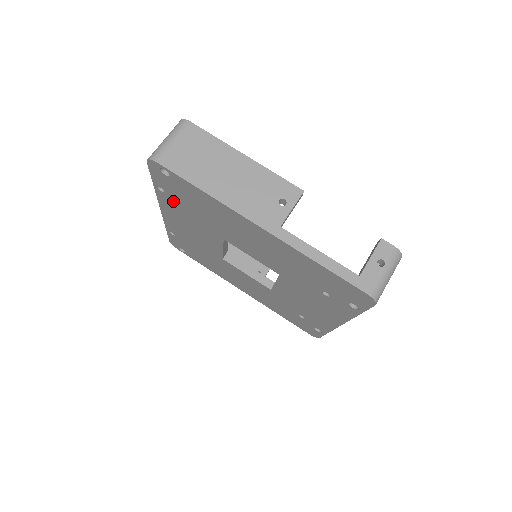
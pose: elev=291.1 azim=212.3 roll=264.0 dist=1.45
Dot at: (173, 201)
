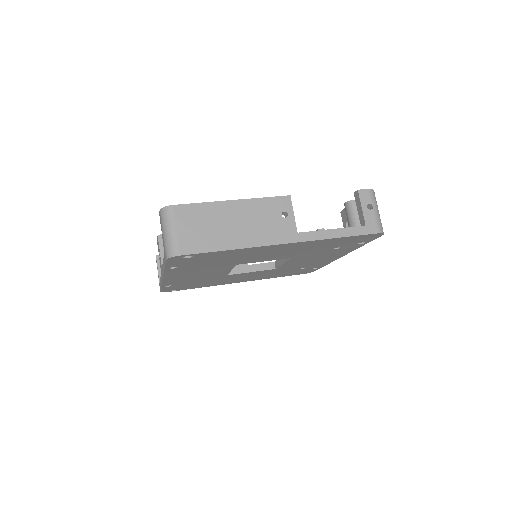
Dot at: (185, 268)
